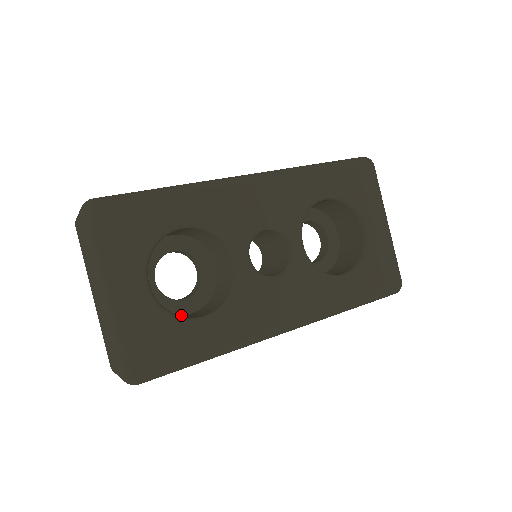
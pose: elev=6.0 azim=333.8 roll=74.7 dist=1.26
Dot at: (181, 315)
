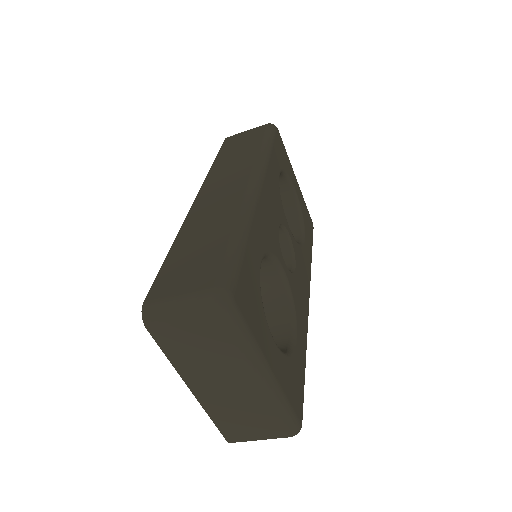
Dot at: occluded
